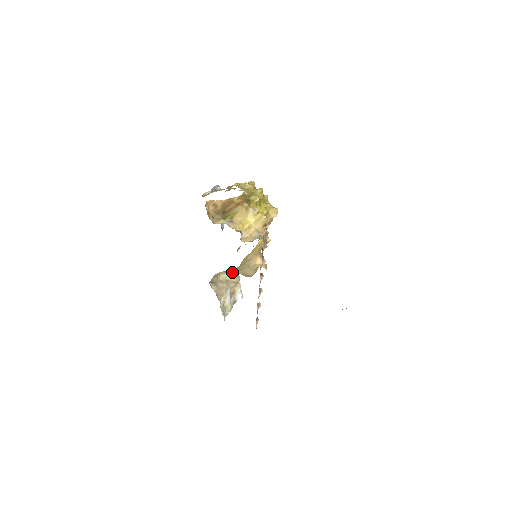
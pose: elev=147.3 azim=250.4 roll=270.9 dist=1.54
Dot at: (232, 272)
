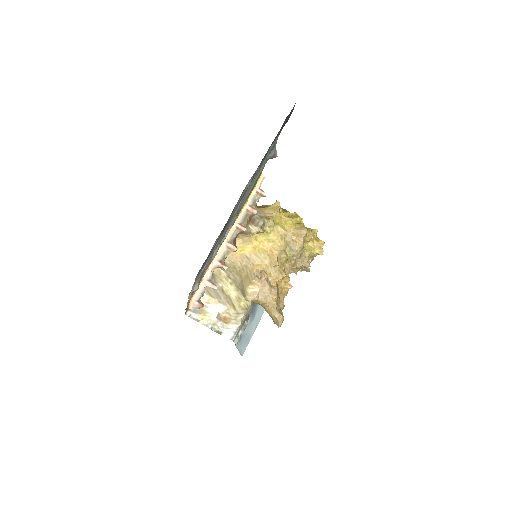
Dot at: (238, 288)
